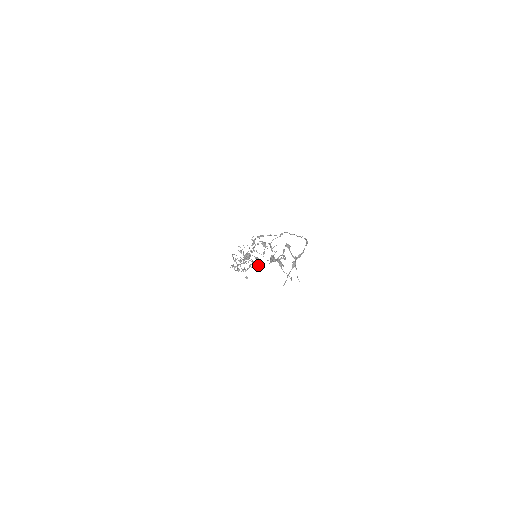
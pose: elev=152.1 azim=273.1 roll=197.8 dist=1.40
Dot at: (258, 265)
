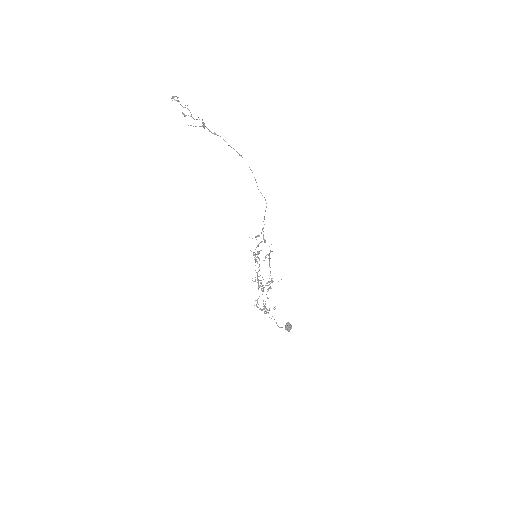
Dot at: (255, 258)
